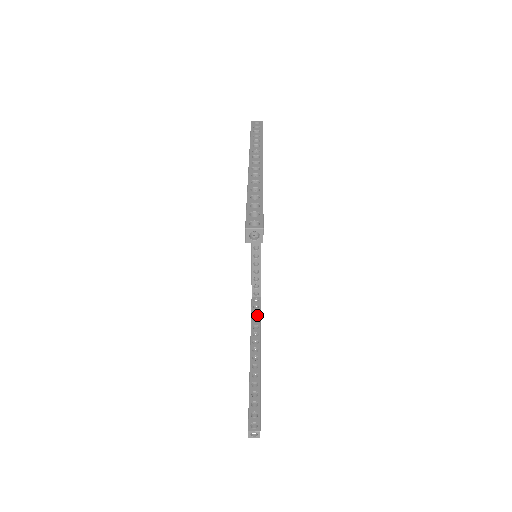
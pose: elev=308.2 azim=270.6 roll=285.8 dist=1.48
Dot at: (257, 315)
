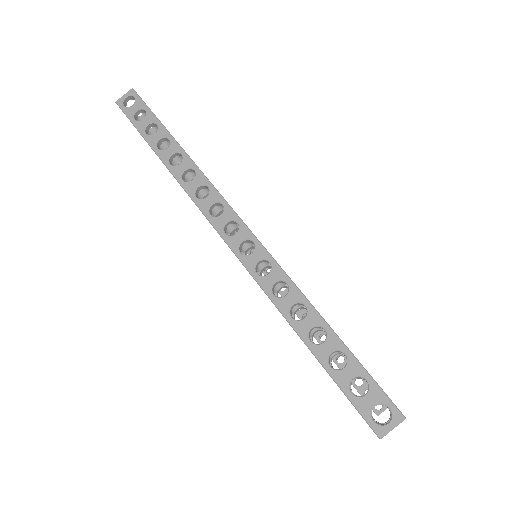
Dot at: occluded
